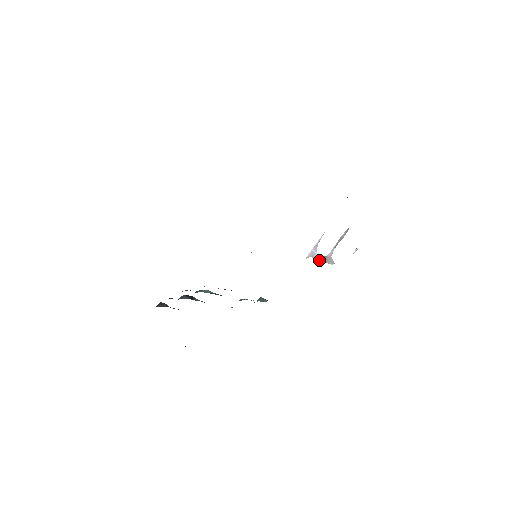
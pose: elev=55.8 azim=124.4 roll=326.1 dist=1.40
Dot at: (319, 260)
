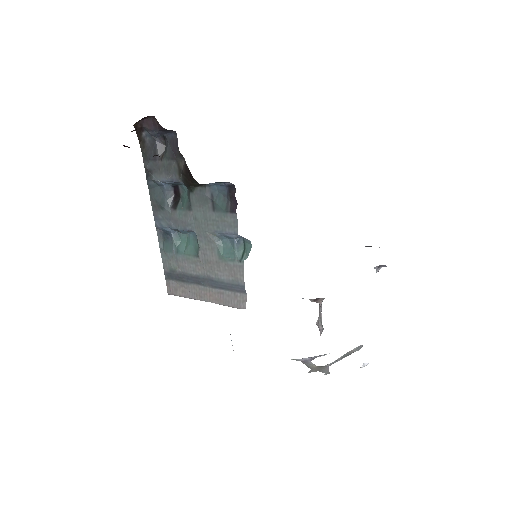
Dot at: (311, 367)
